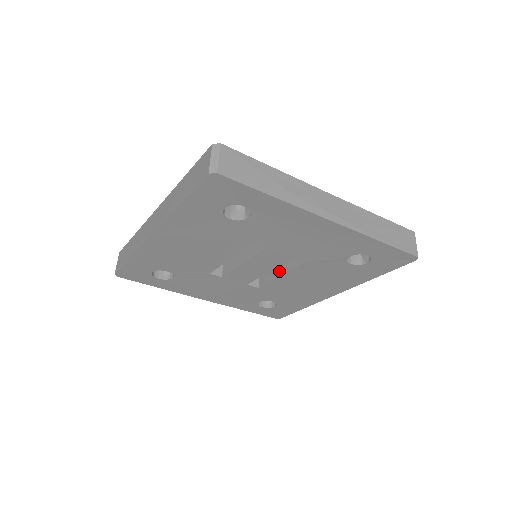
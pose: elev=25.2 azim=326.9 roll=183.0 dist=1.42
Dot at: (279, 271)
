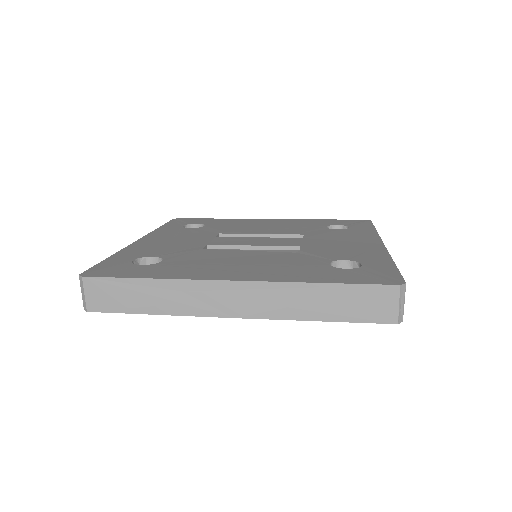
Dot at: occluded
